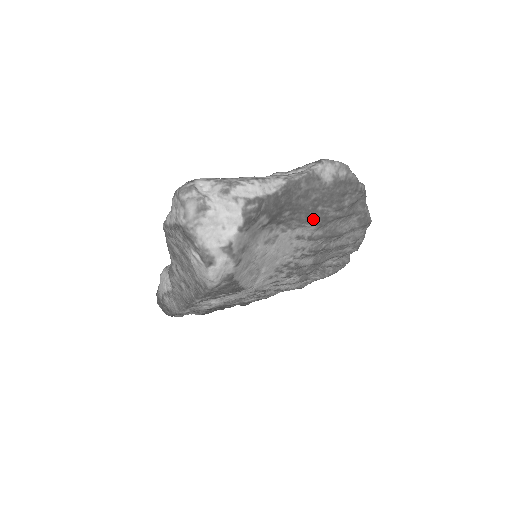
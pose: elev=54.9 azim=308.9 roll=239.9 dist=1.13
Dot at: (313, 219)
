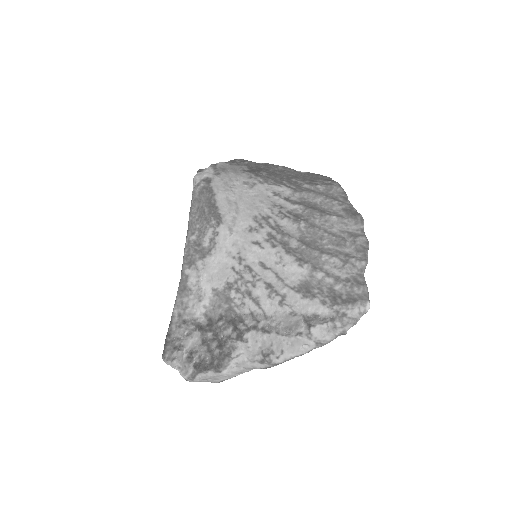
Dot at: (287, 184)
